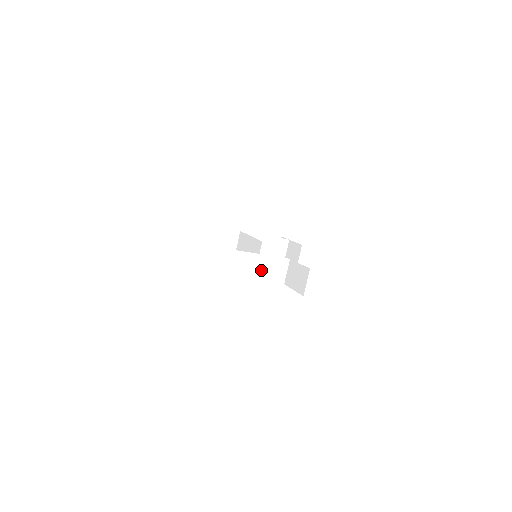
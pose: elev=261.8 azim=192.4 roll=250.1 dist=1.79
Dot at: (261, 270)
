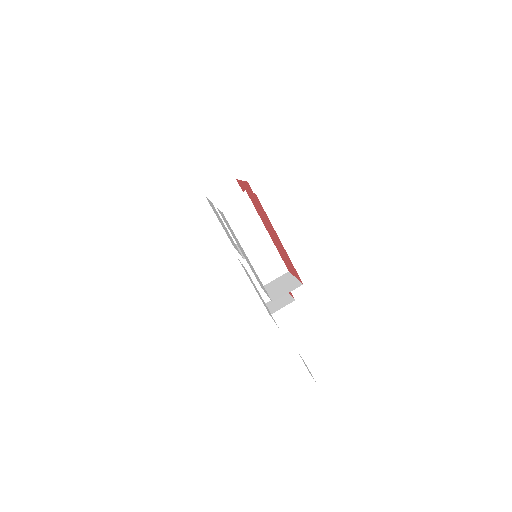
Dot at: (257, 251)
